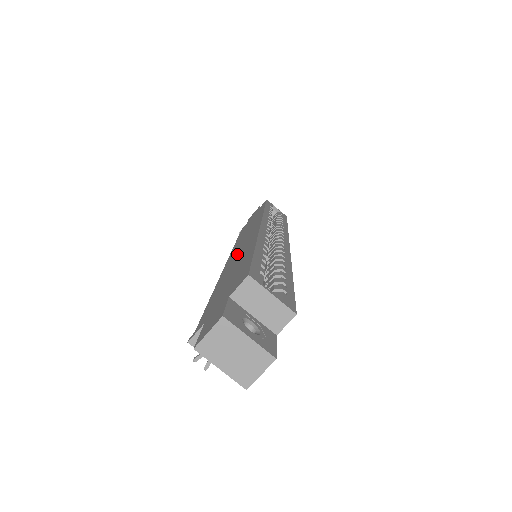
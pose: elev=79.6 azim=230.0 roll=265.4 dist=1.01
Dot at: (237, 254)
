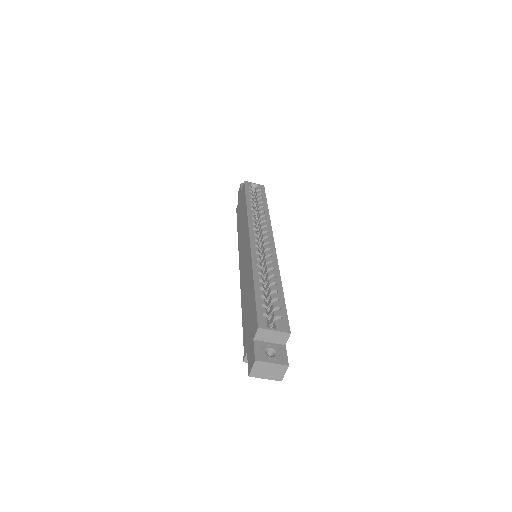
Dot at: (244, 270)
